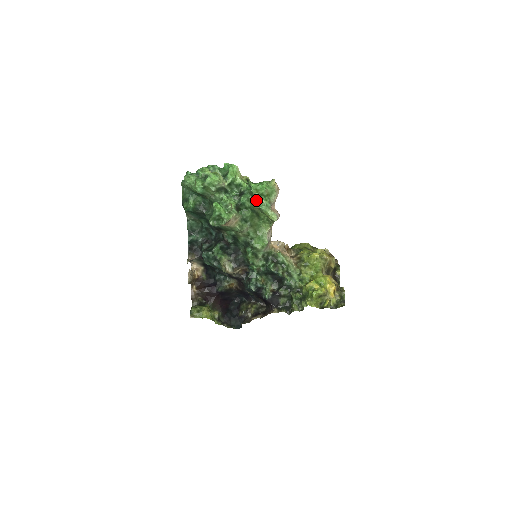
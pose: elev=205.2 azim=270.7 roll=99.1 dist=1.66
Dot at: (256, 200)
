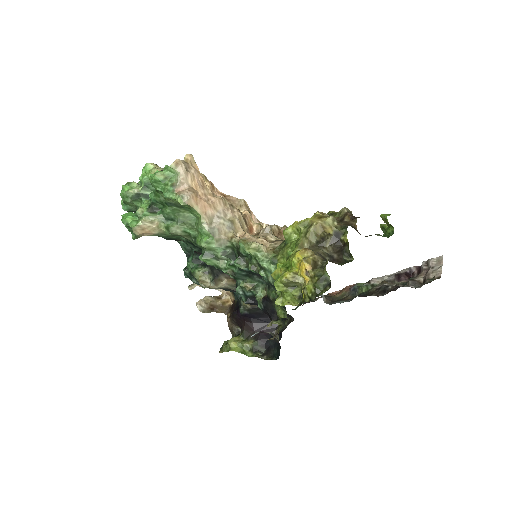
Dot at: (159, 190)
